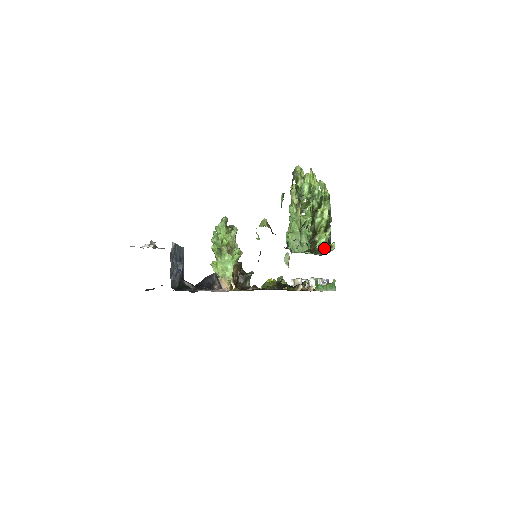
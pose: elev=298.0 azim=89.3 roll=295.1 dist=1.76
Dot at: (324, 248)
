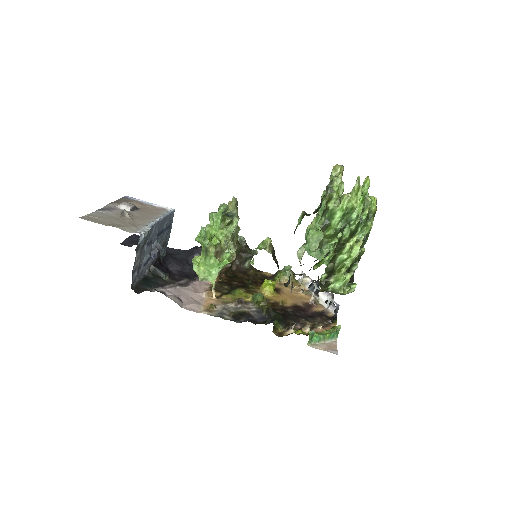
Dot at: (338, 292)
